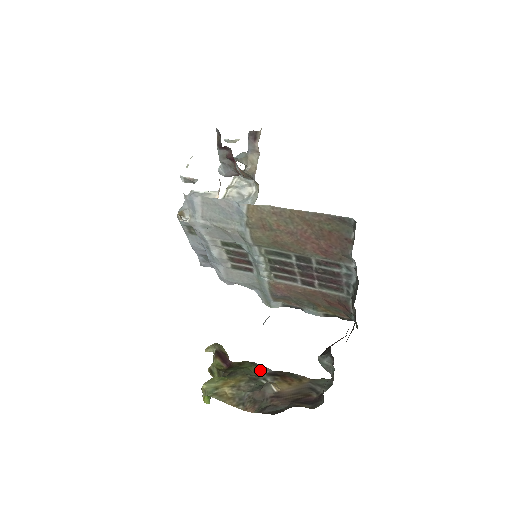
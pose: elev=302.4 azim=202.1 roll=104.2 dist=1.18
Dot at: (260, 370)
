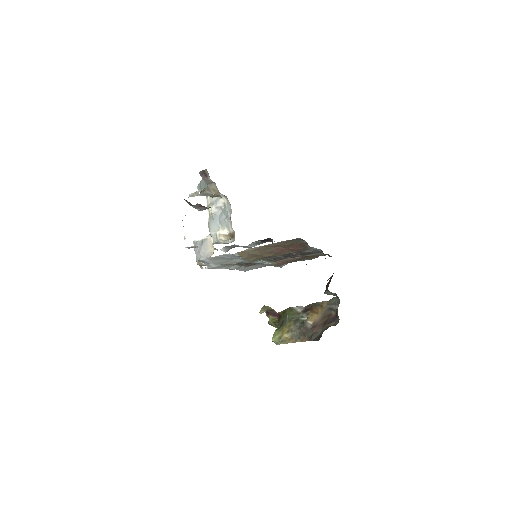
Dot at: (297, 312)
